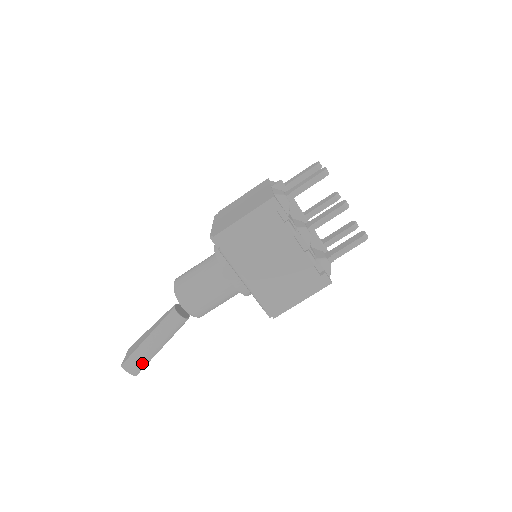
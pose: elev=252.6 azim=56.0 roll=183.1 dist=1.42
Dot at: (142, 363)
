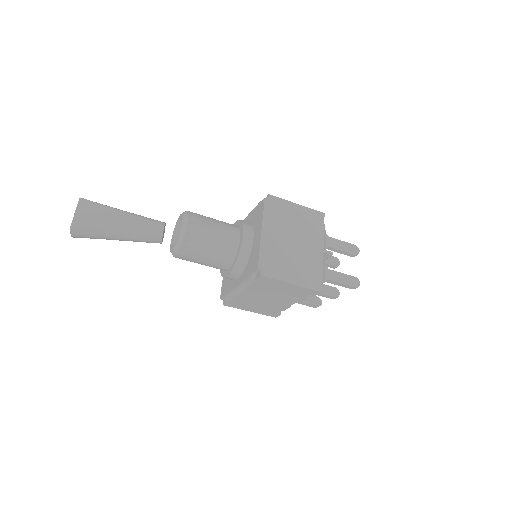
Dot at: (91, 238)
